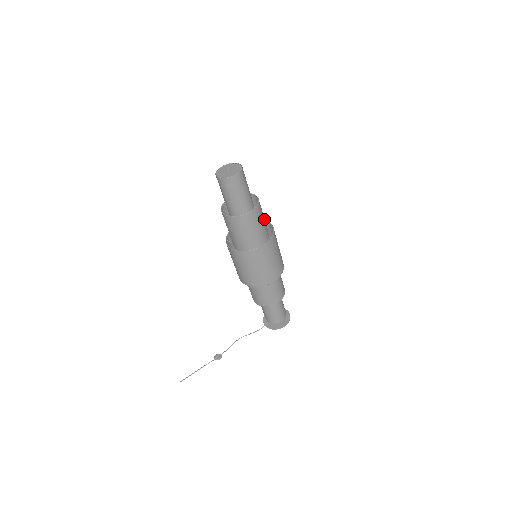
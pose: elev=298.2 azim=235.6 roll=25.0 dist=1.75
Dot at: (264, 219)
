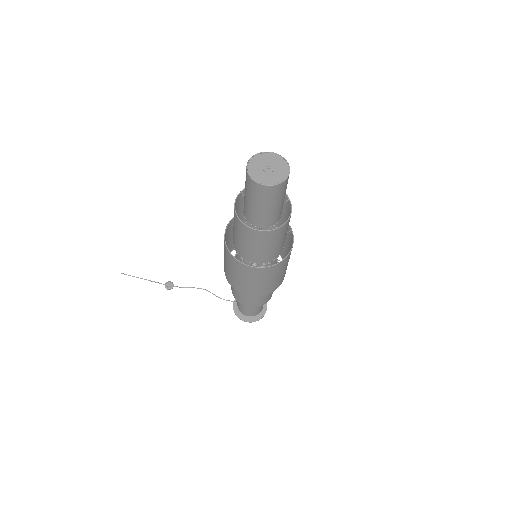
Dot at: (280, 242)
